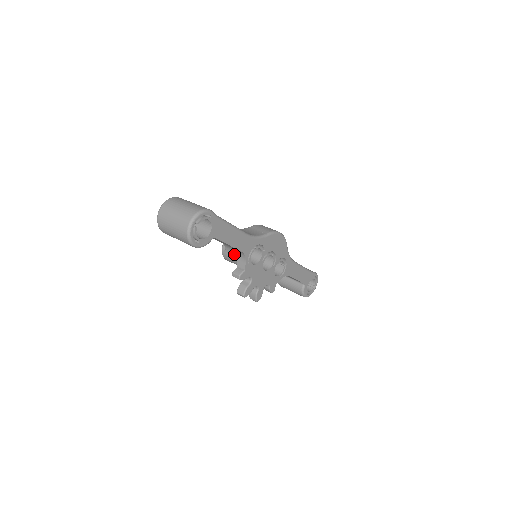
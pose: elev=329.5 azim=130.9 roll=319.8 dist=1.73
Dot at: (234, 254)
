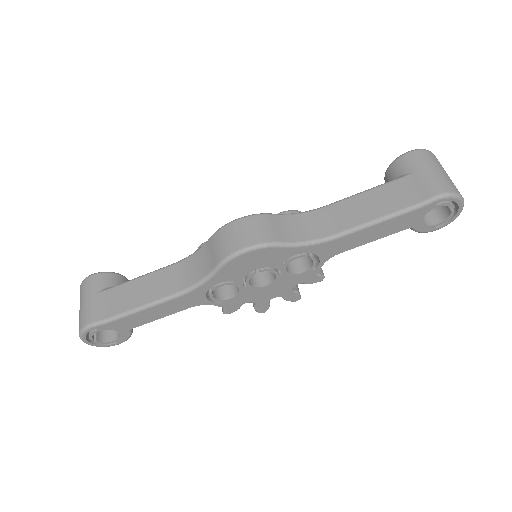
Dot at: occluded
